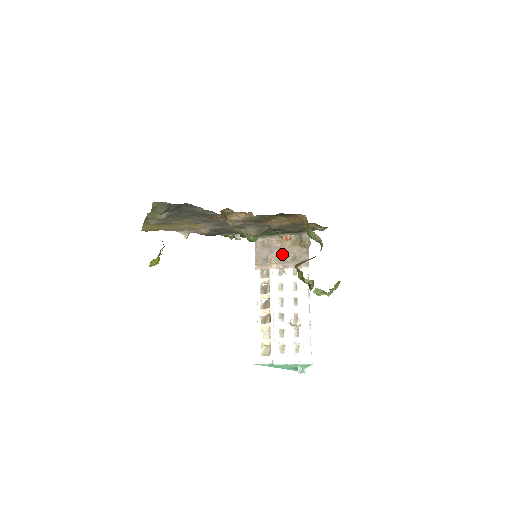
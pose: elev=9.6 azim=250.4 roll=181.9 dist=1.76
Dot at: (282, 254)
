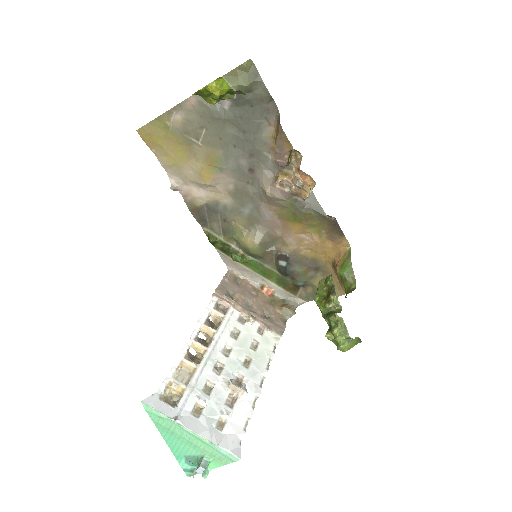
Dot at: (254, 303)
